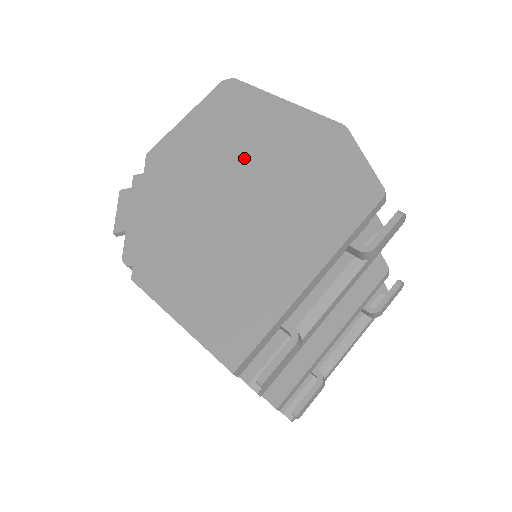
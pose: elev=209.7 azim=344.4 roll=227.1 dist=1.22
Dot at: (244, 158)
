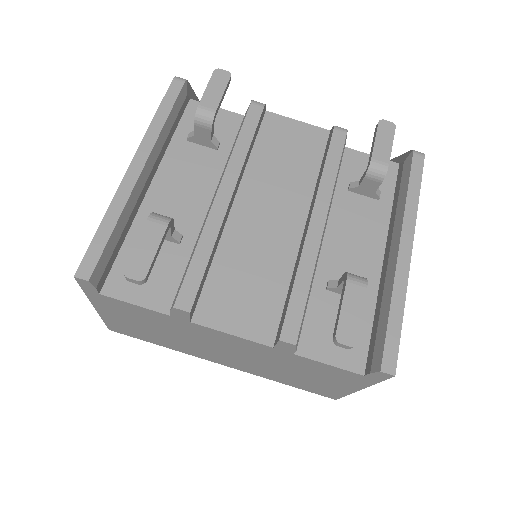
Dot at: occluded
